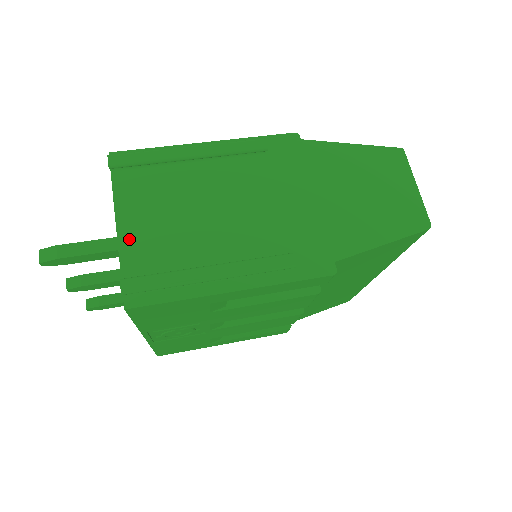
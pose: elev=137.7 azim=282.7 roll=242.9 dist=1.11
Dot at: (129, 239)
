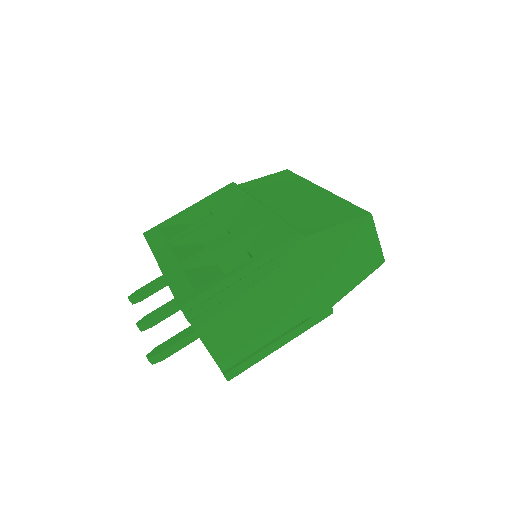
Dot at: (216, 350)
